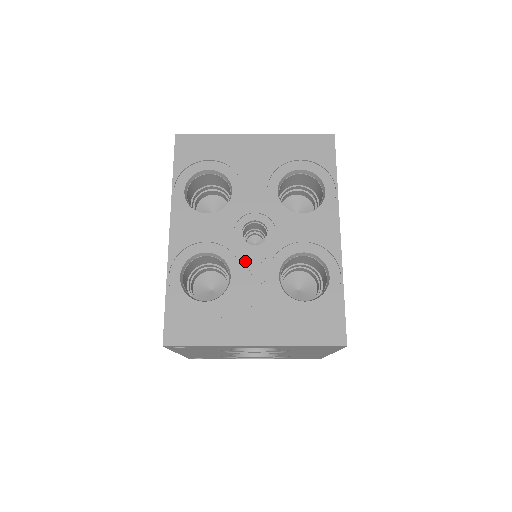
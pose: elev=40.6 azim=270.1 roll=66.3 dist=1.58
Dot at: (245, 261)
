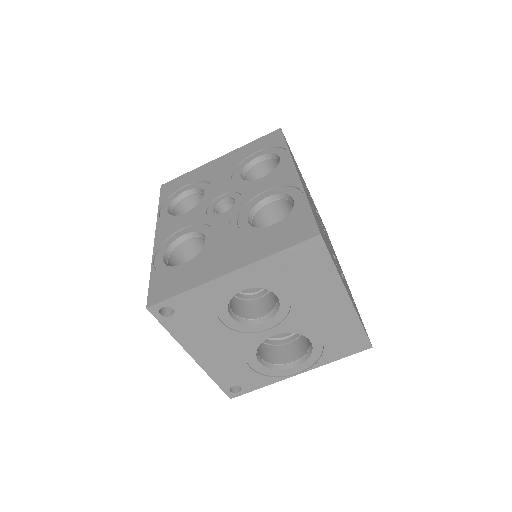
Dot at: (217, 224)
